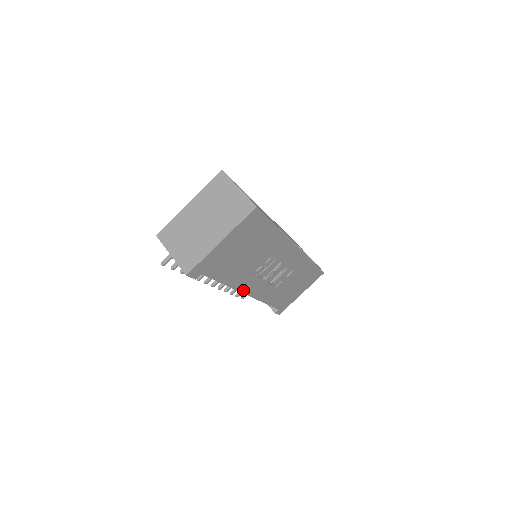
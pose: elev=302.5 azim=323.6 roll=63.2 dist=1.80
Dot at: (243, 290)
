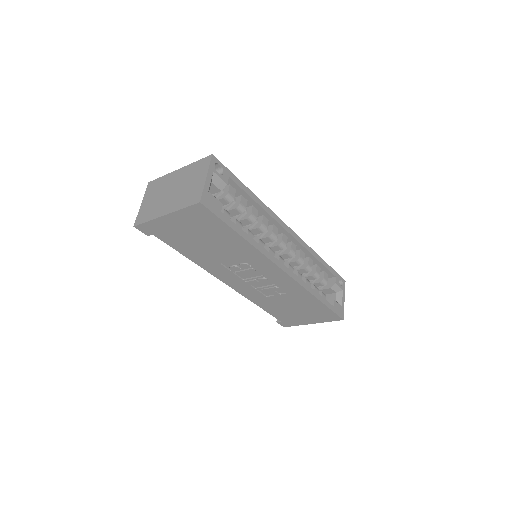
Dot at: (218, 276)
